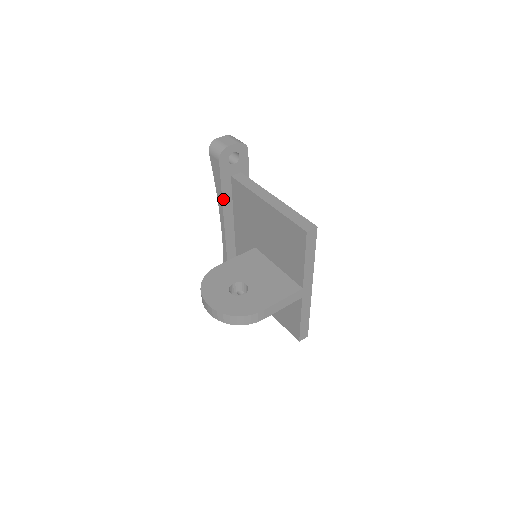
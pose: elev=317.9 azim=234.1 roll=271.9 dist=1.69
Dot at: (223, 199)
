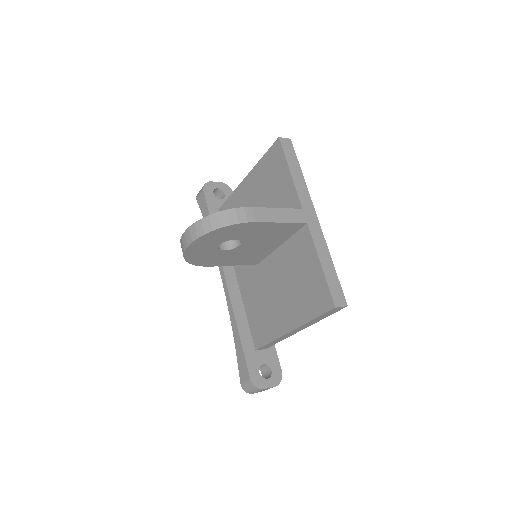
Dot at: occluded
